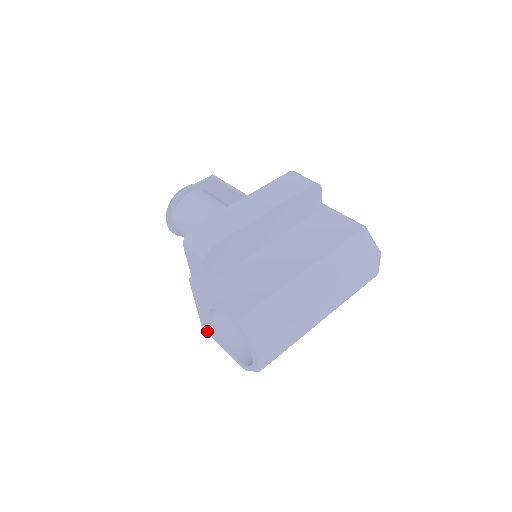
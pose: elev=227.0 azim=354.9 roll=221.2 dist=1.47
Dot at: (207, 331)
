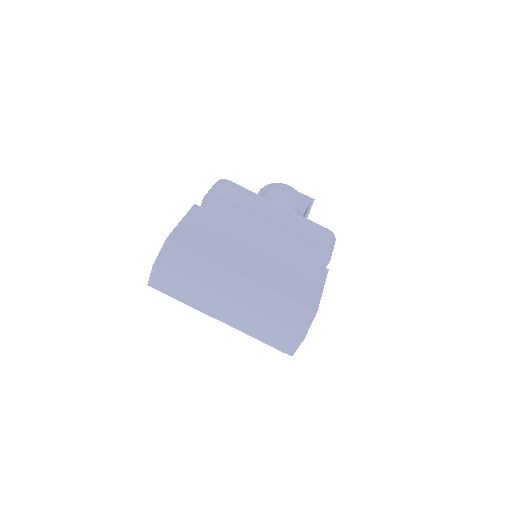
Dot at: occluded
